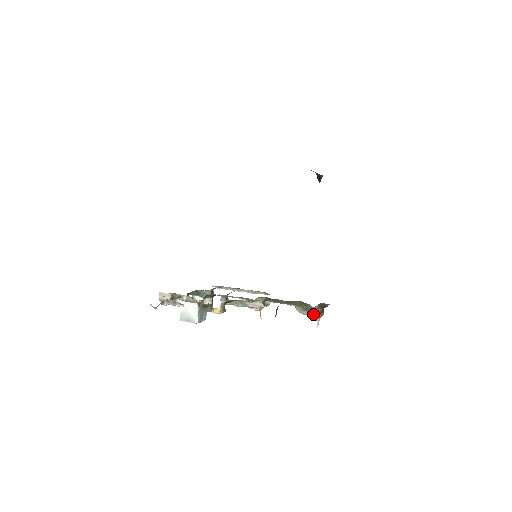
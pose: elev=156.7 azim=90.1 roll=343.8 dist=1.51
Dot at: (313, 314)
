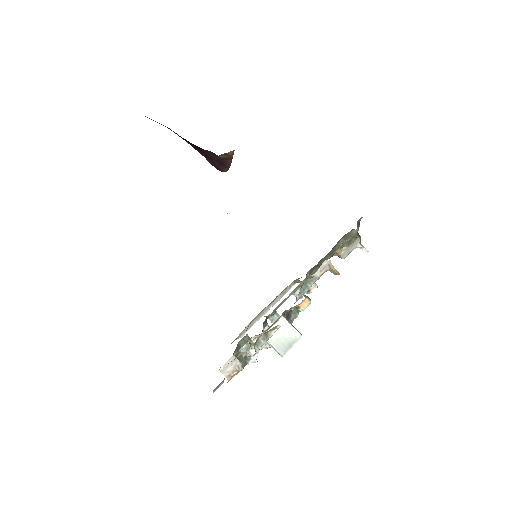
Dot at: (356, 243)
